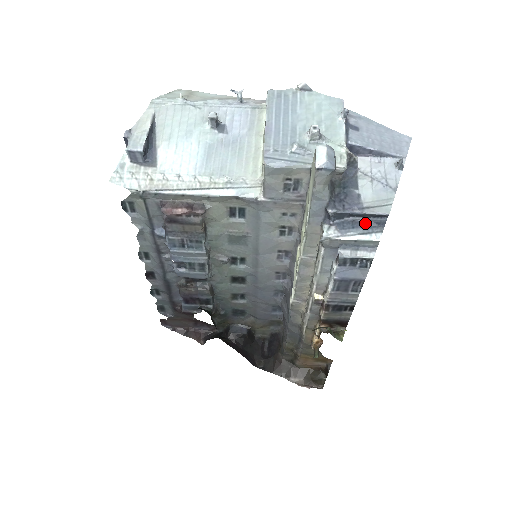
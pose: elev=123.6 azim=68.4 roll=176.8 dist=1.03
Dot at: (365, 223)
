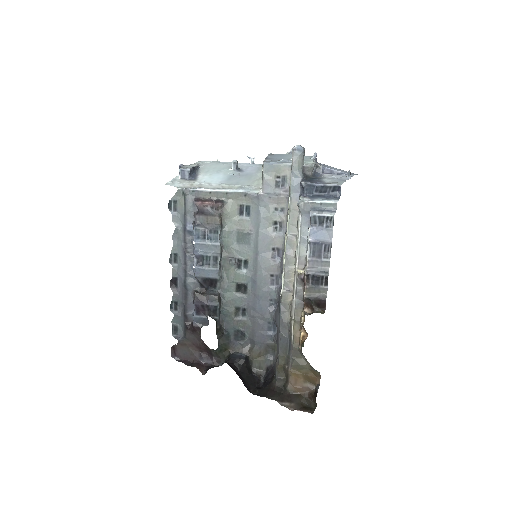
Dot at: (327, 196)
